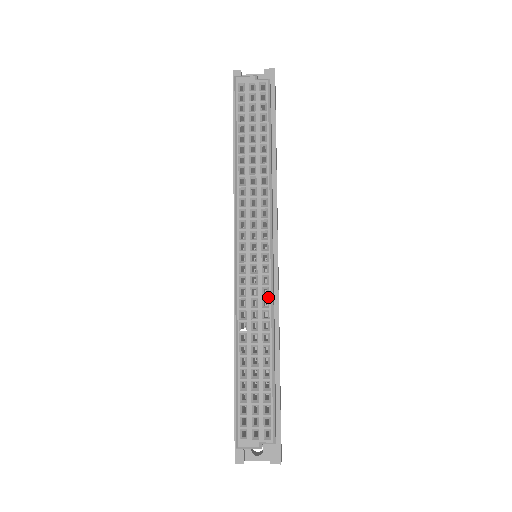
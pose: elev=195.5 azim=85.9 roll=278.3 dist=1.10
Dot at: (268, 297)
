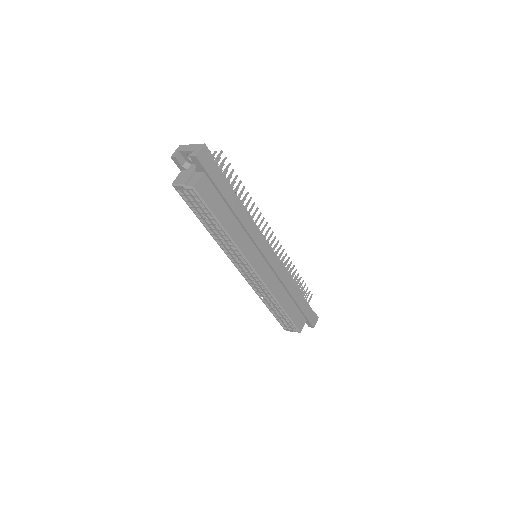
Dot at: occluded
